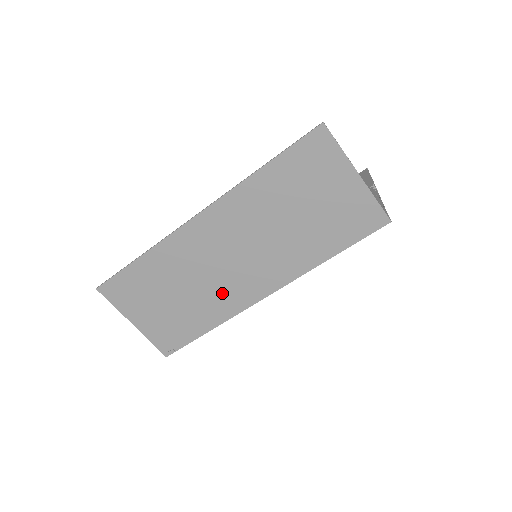
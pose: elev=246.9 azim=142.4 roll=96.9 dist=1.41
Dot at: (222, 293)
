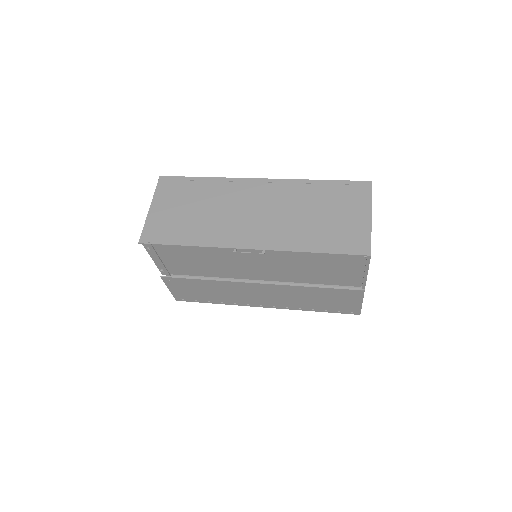
Dot at: (225, 228)
